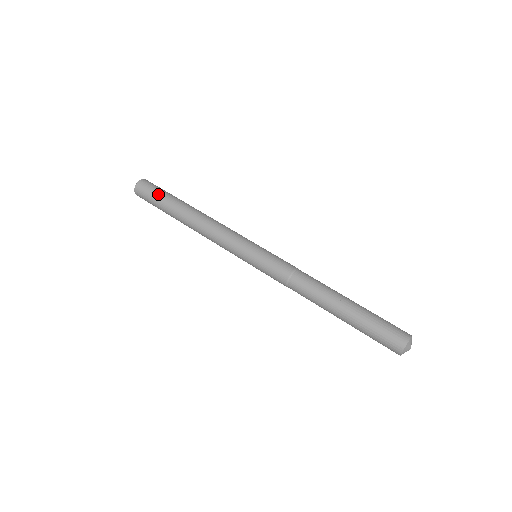
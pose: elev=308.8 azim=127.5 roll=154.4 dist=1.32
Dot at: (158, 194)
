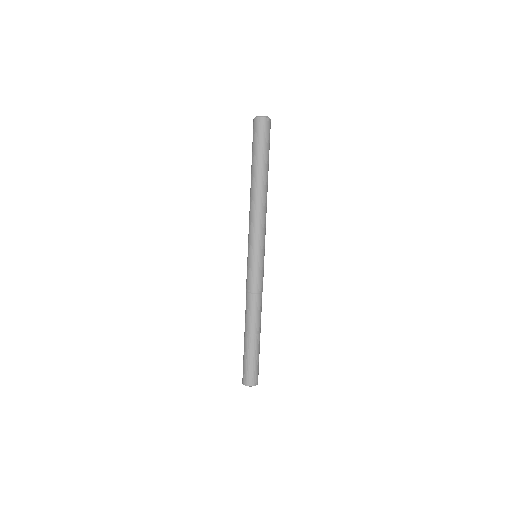
Dot at: (259, 145)
